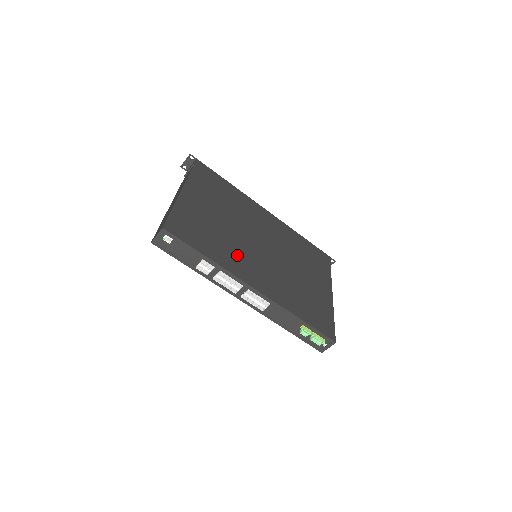
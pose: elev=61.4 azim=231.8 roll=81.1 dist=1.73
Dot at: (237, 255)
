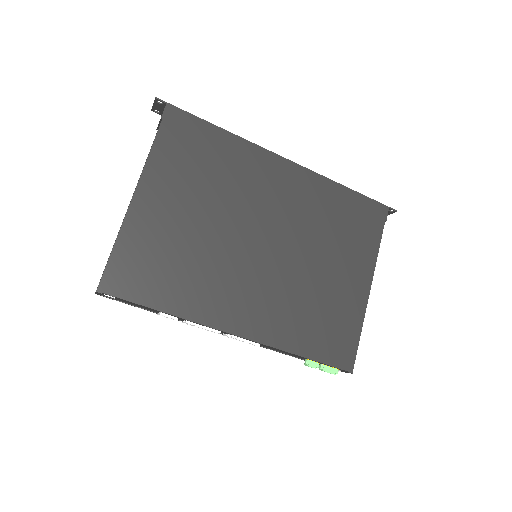
Dot at: (215, 285)
